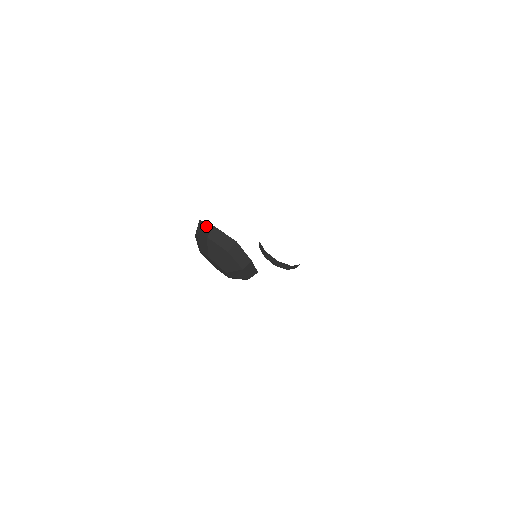
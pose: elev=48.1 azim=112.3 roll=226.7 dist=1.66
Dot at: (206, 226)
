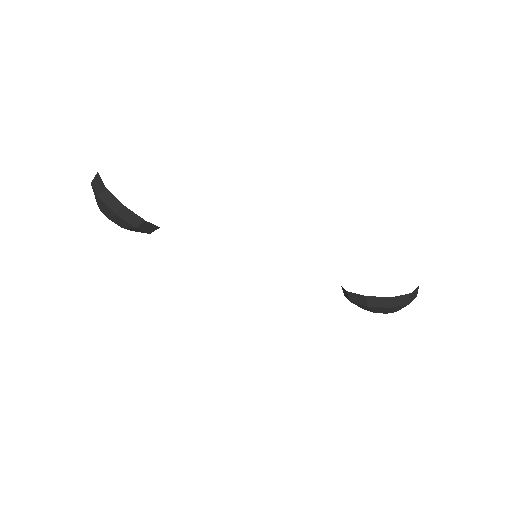
Dot at: occluded
